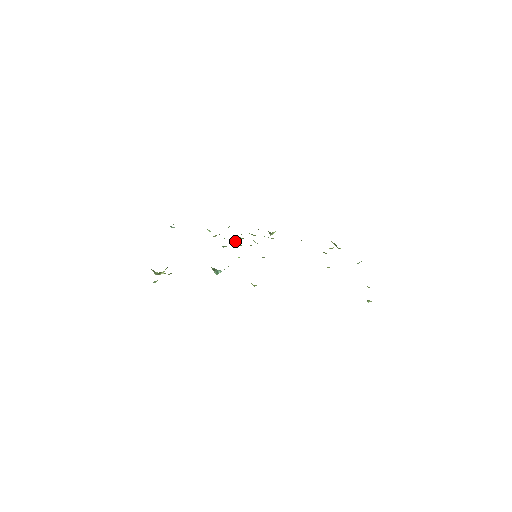
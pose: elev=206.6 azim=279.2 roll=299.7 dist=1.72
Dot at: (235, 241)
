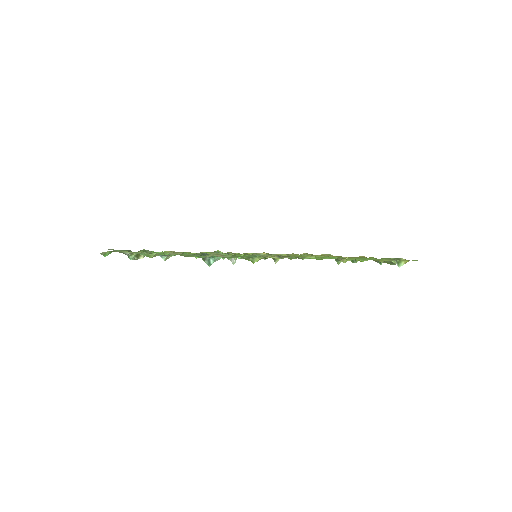
Dot at: occluded
